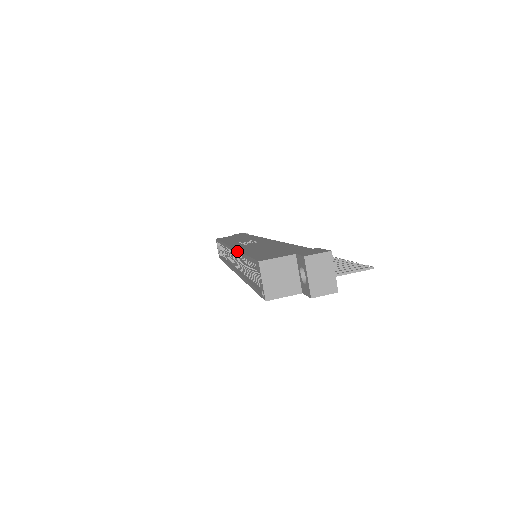
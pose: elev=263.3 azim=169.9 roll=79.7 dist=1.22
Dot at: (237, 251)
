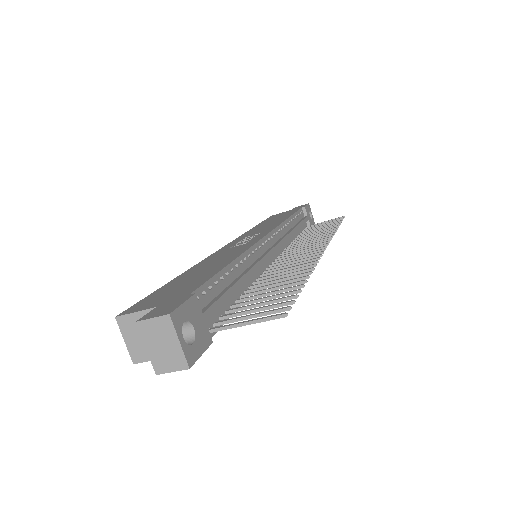
Dot at: (196, 265)
